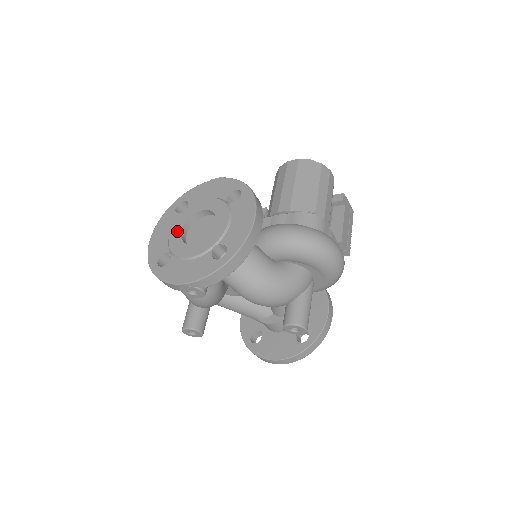
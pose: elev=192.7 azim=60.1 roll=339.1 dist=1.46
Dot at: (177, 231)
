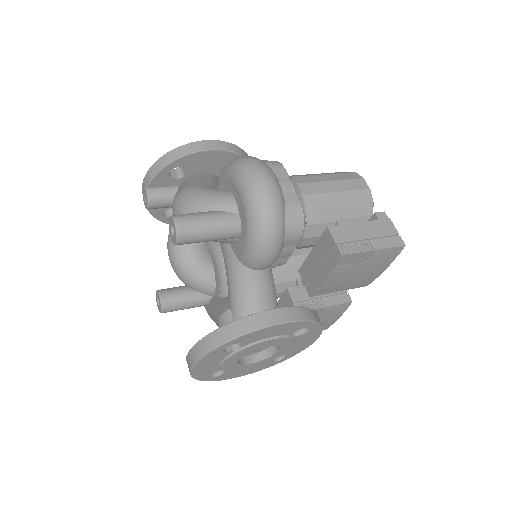
Dot at: occluded
